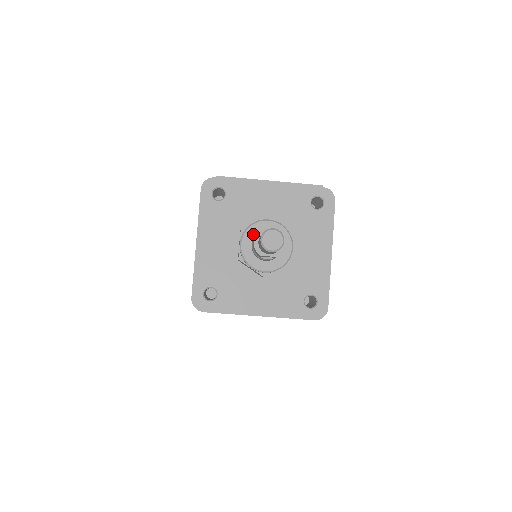
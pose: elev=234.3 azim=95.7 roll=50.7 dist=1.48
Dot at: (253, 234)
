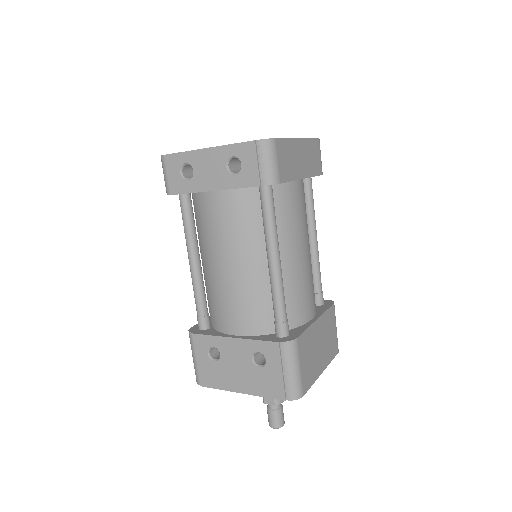
Dot at: occluded
